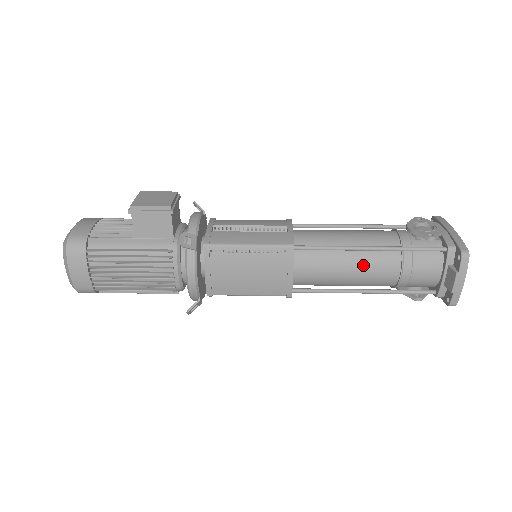
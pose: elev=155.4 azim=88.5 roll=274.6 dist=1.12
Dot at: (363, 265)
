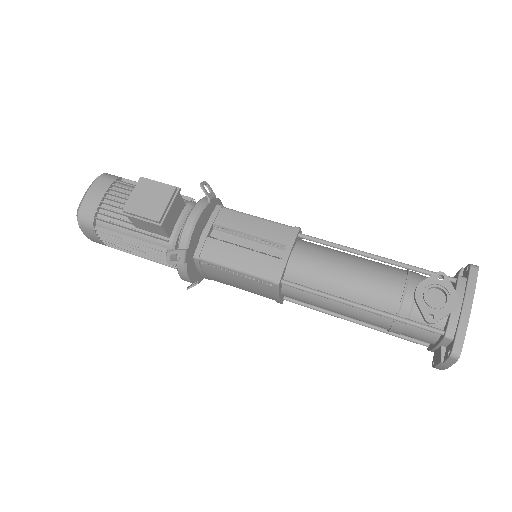
Dot at: (351, 313)
